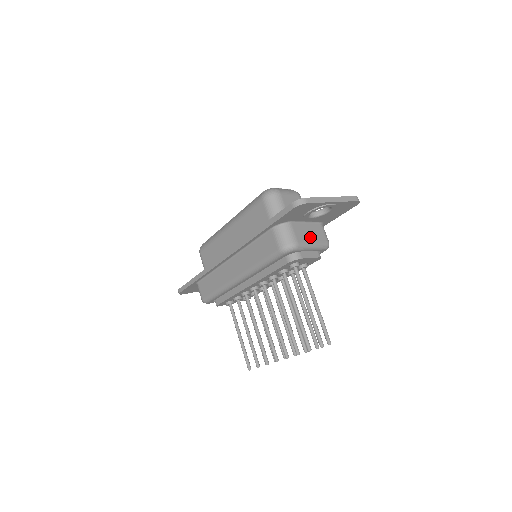
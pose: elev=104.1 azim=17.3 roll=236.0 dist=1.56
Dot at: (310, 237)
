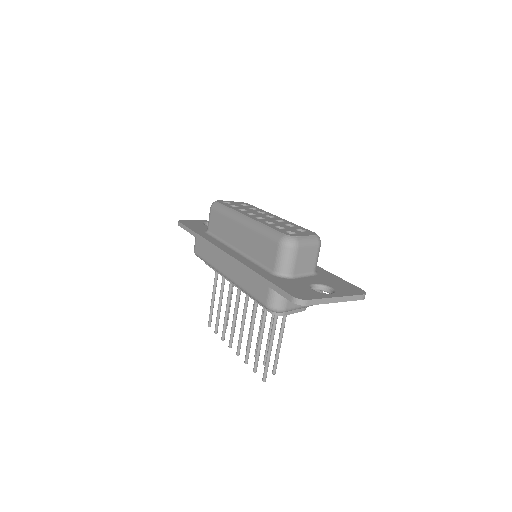
Dot at: occluded
